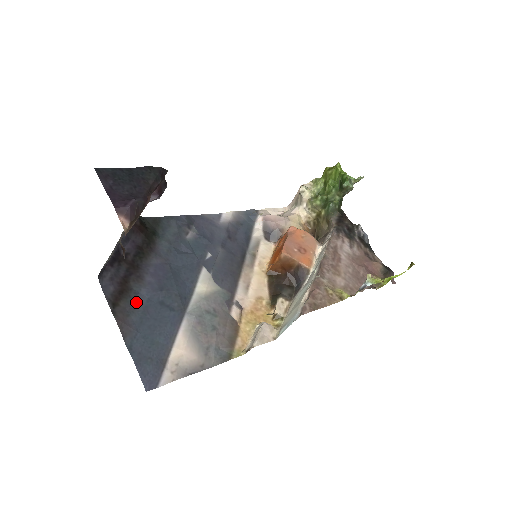
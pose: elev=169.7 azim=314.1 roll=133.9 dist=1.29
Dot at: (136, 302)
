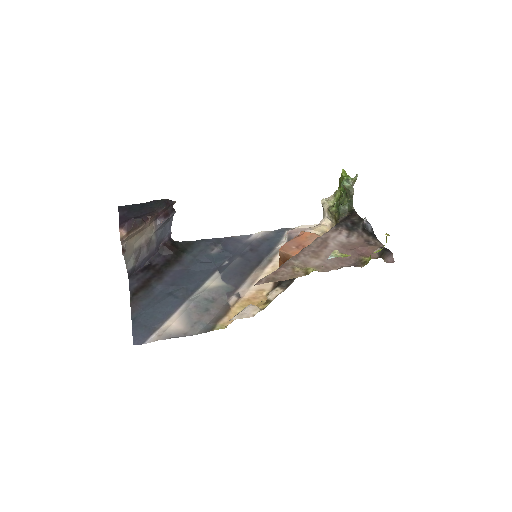
Dot at: (151, 293)
